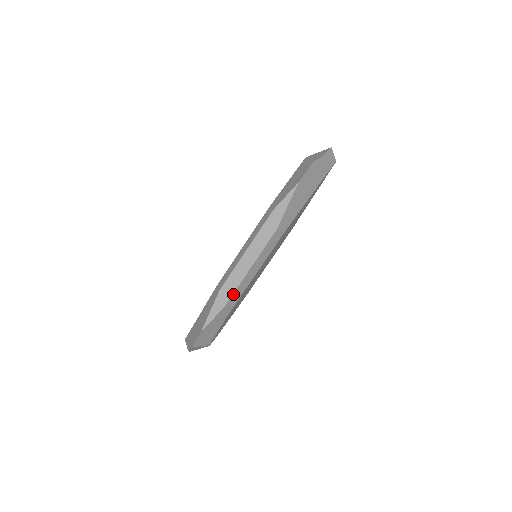
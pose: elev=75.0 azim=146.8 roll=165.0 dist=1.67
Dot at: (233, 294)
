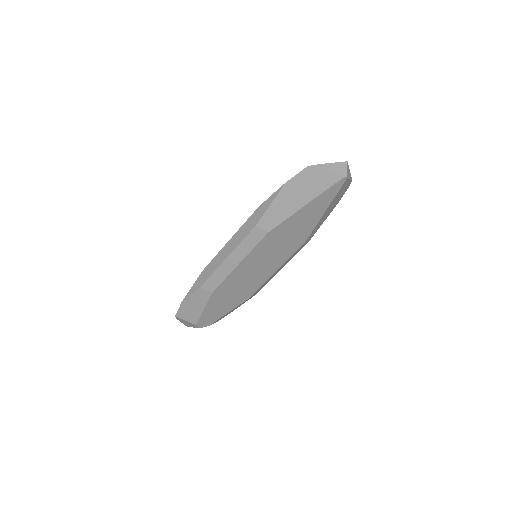
Dot at: (210, 277)
